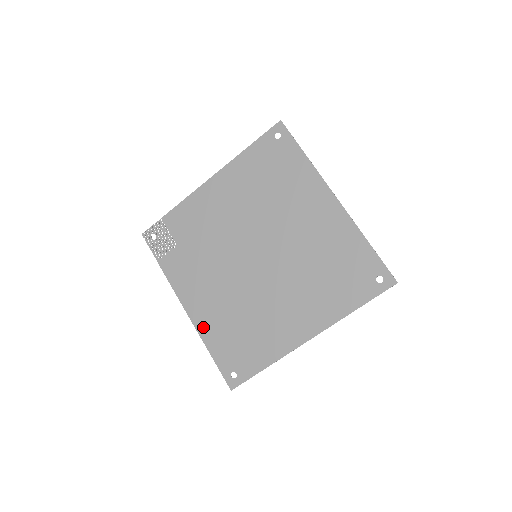
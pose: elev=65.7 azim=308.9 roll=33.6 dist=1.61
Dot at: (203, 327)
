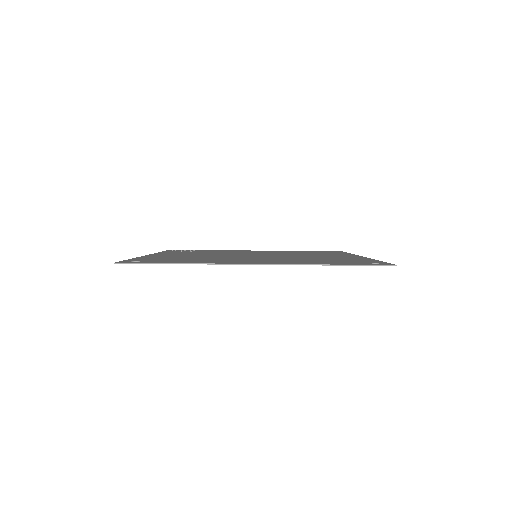
Dot at: (151, 256)
